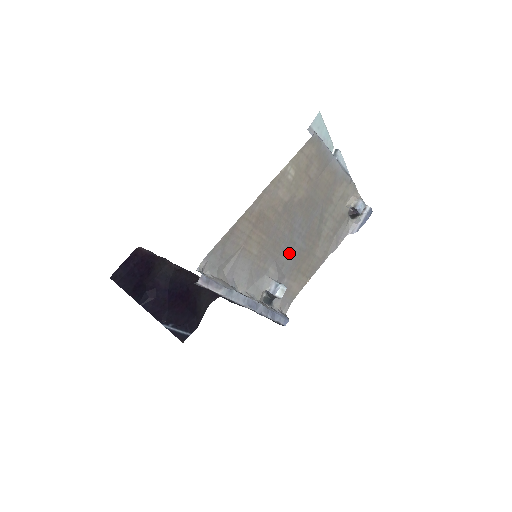
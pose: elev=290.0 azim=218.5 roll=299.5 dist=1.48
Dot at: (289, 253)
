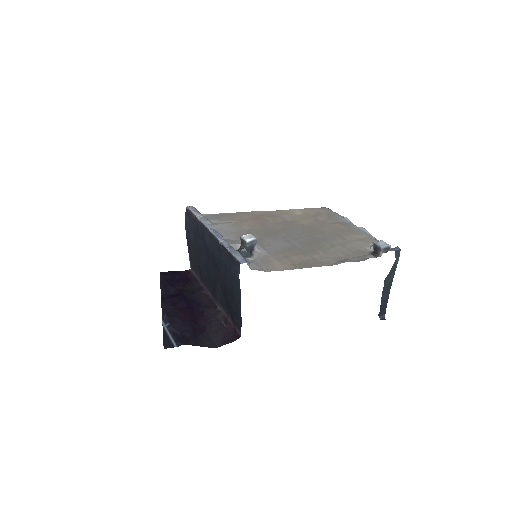
Dot at: (279, 243)
